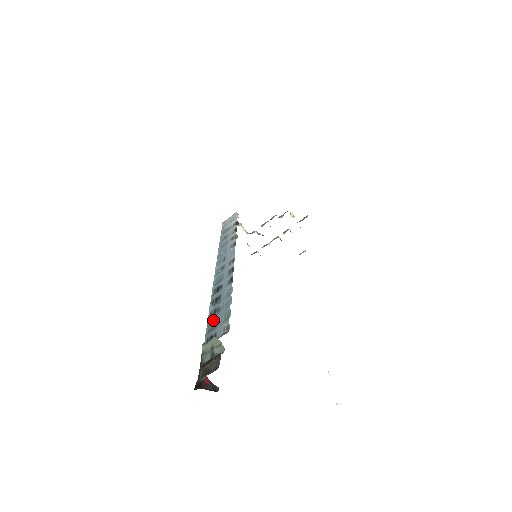
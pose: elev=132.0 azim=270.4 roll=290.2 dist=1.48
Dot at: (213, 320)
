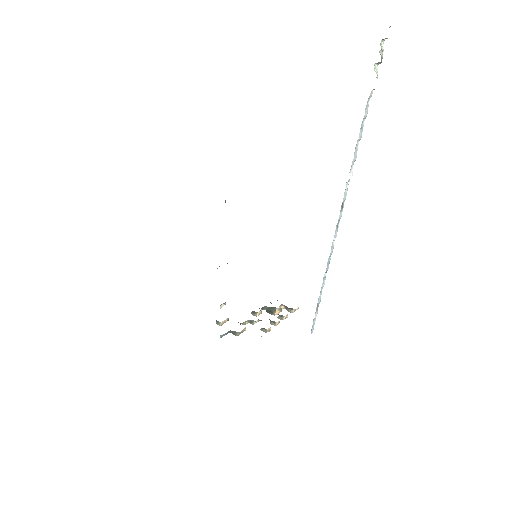
Dot at: occluded
